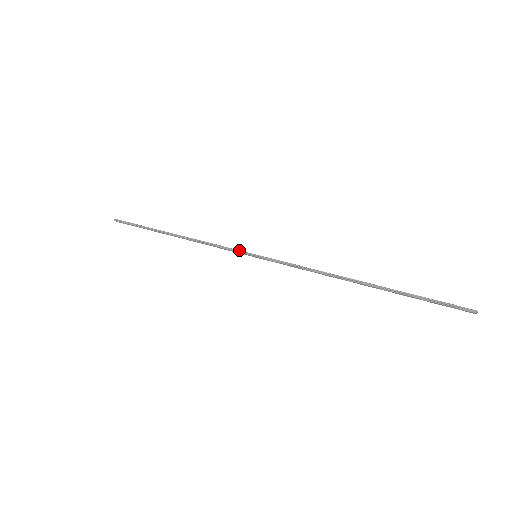
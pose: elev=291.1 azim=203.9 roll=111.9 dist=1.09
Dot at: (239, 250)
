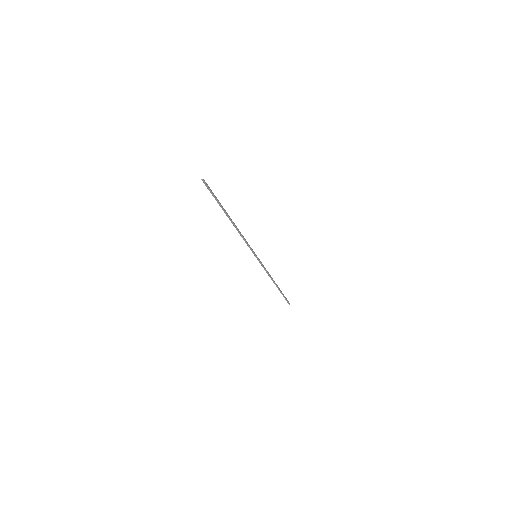
Dot at: occluded
